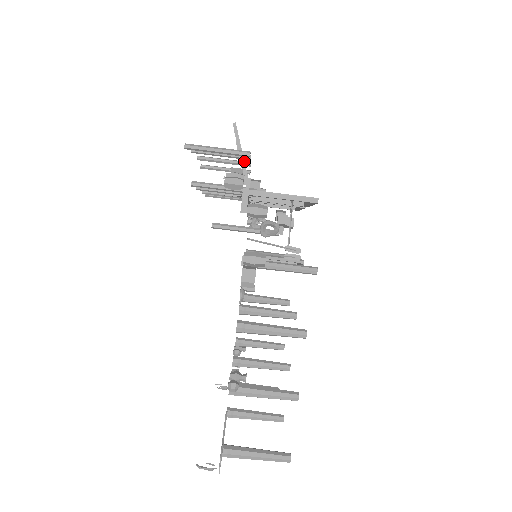
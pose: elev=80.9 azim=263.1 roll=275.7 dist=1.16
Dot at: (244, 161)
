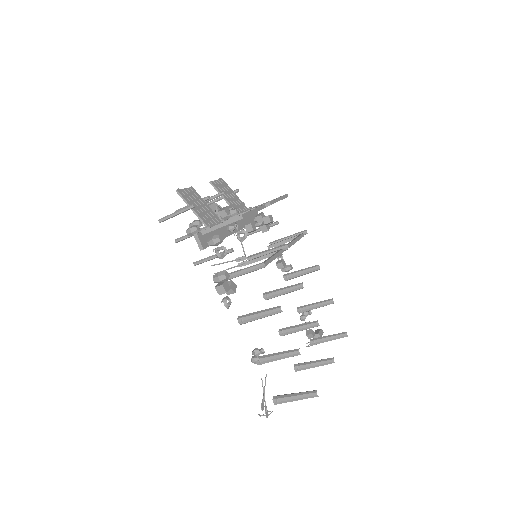
Dot at: (194, 211)
